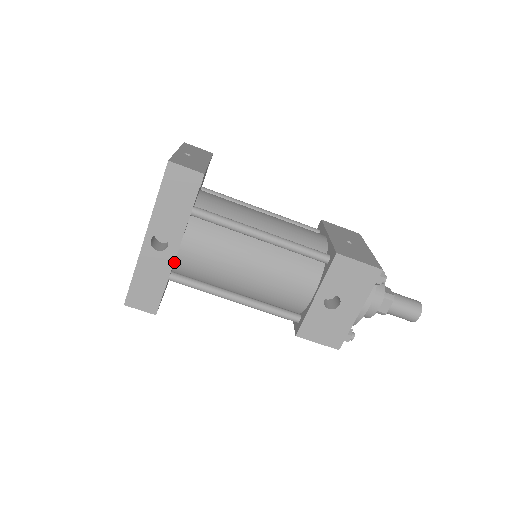
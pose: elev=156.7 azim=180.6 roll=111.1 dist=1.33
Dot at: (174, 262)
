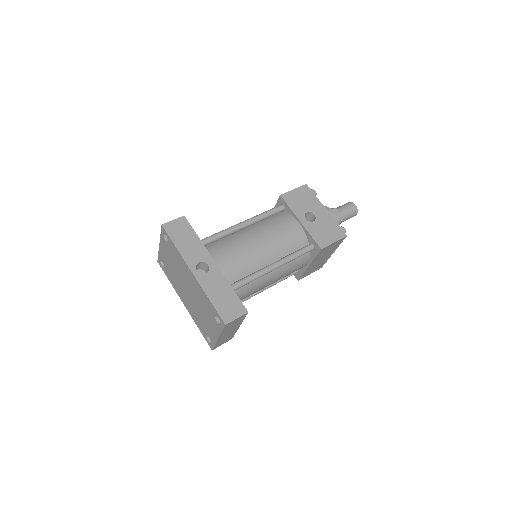
Dot at: occluded
